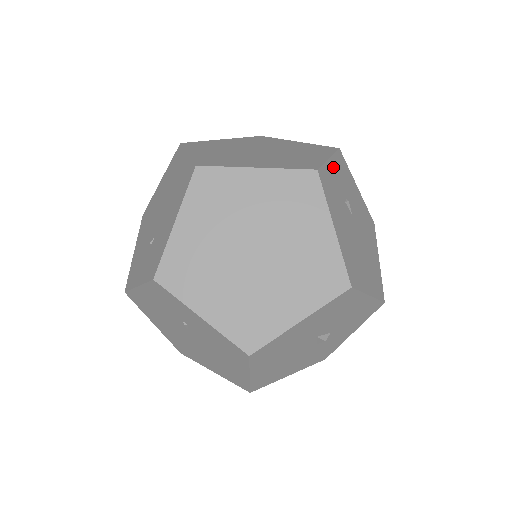
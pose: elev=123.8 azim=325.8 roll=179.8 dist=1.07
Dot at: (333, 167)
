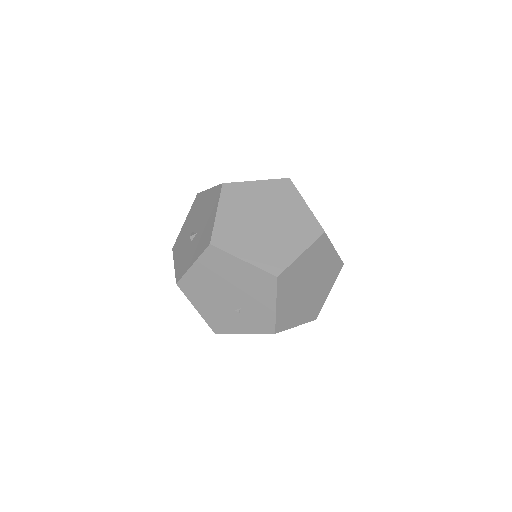
Dot at: occluded
